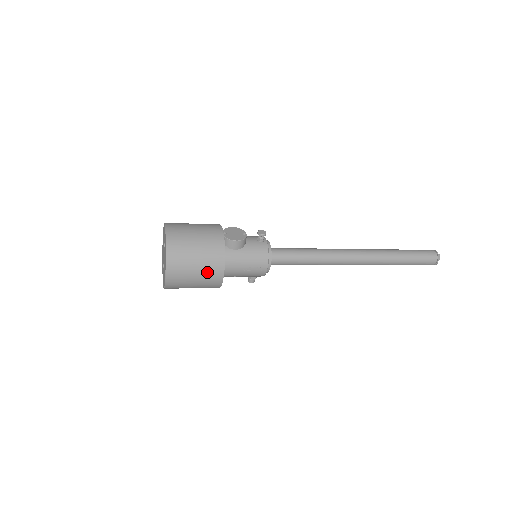
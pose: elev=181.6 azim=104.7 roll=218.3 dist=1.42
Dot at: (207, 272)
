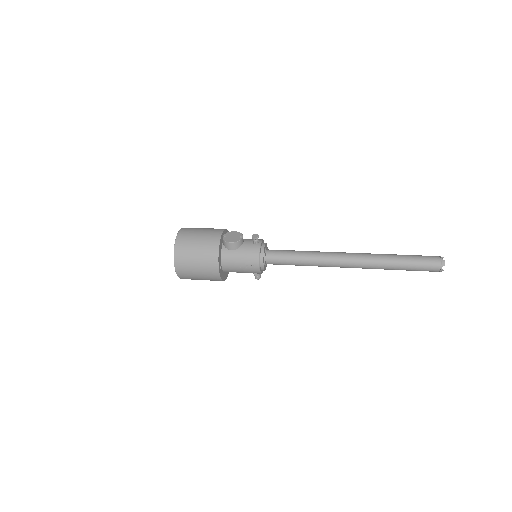
Dot at: (205, 267)
